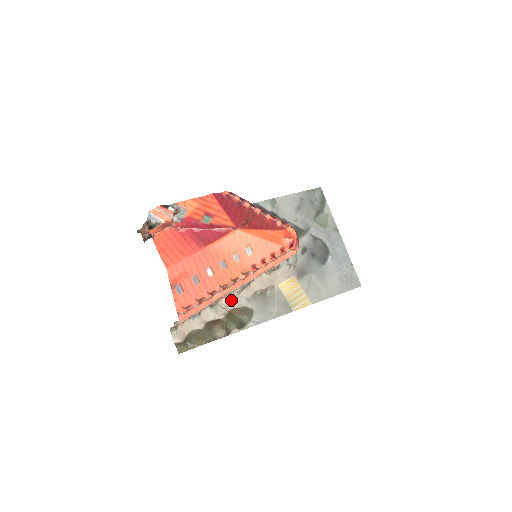
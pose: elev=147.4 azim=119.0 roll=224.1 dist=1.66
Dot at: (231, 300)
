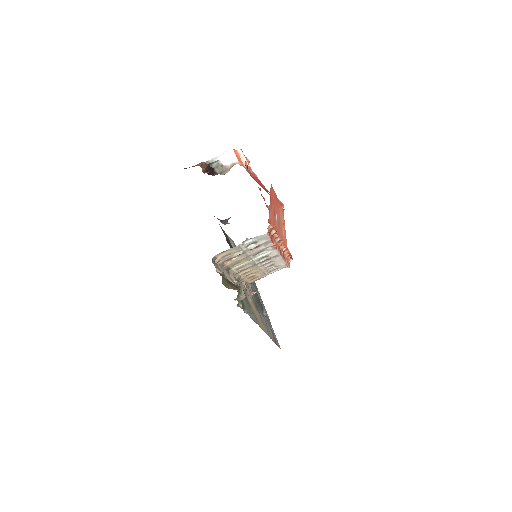
Dot at: occluded
